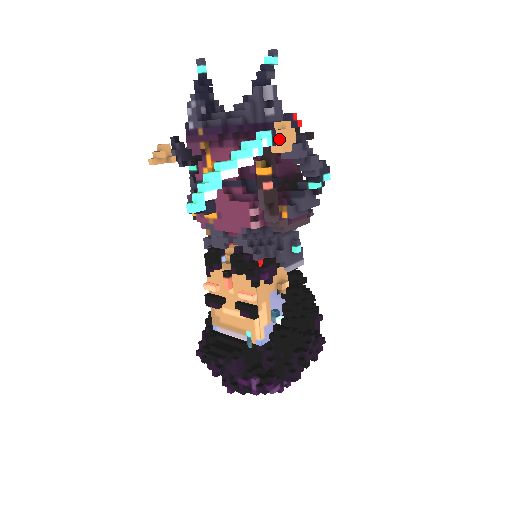
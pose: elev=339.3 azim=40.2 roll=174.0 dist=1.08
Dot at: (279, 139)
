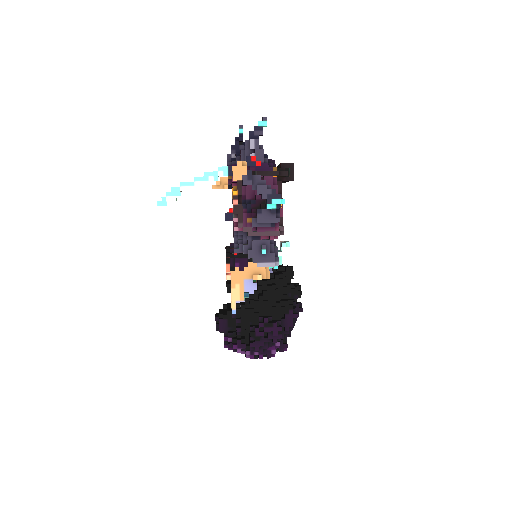
Dot at: (232, 172)
